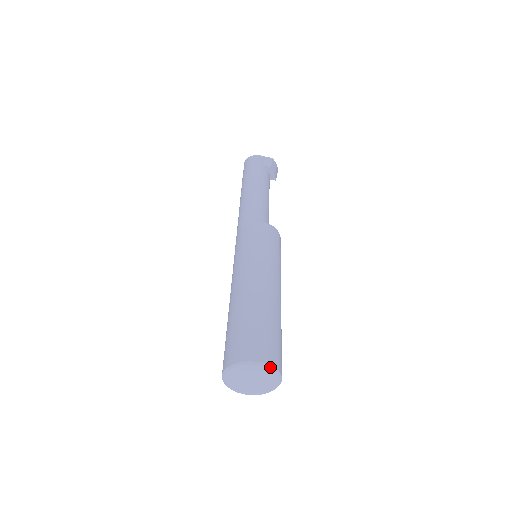
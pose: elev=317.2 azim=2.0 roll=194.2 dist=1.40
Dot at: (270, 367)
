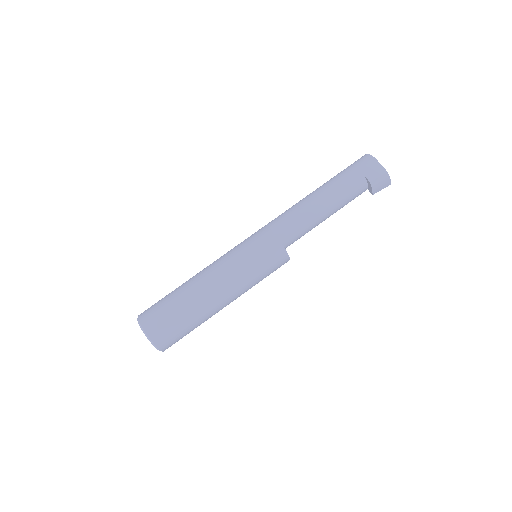
Dot at: (151, 341)
